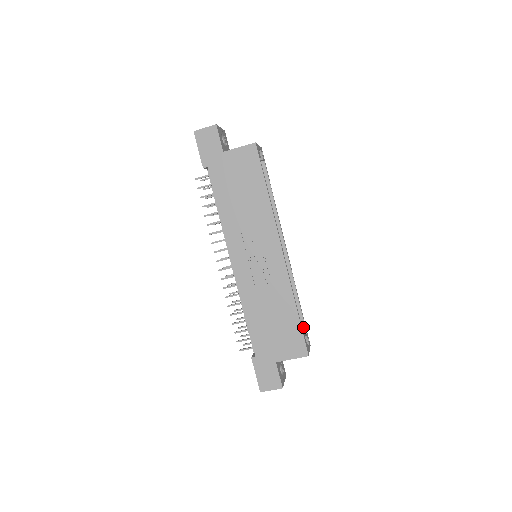
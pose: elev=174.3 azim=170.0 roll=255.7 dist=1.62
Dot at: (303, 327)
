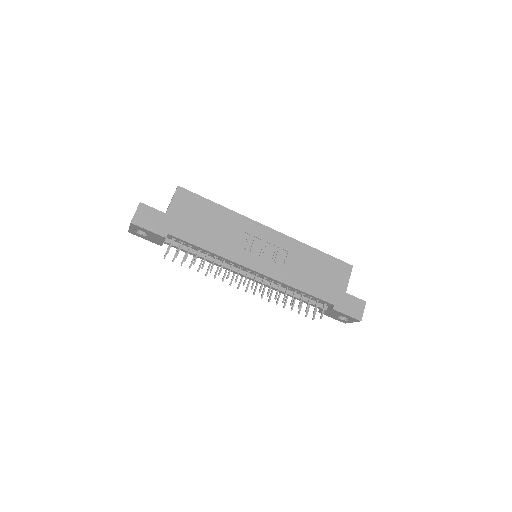
Dot at: occluded
